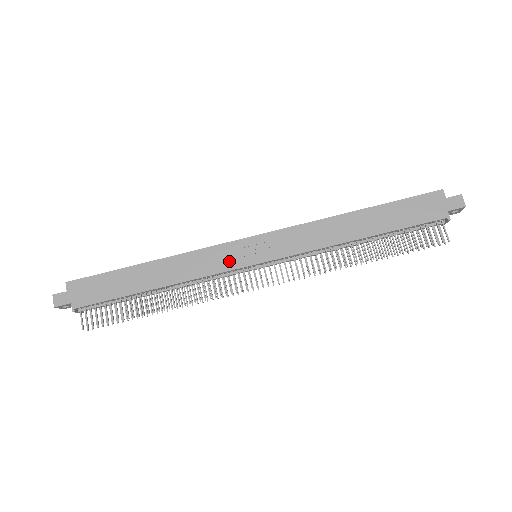
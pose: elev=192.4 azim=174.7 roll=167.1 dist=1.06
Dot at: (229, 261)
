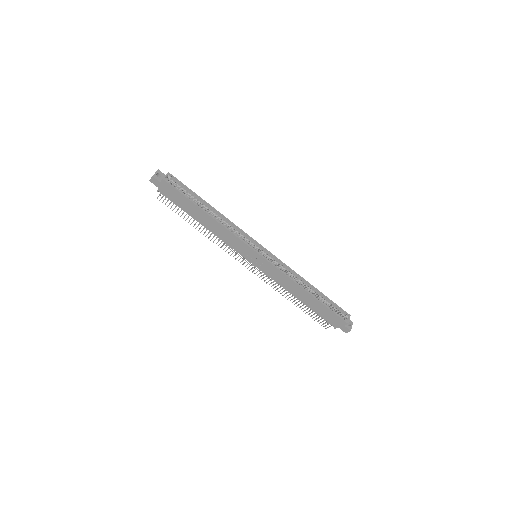
Dot at: (241, 250)
